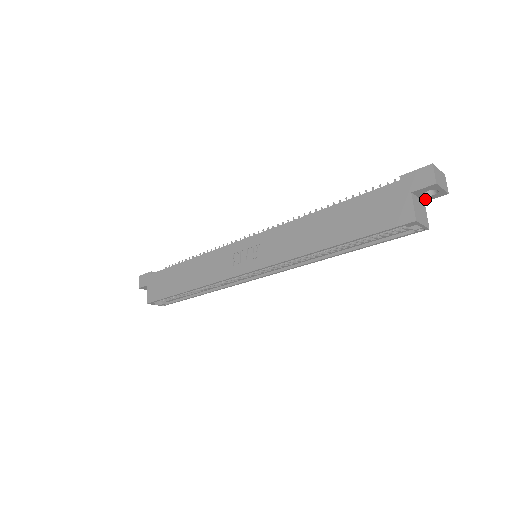
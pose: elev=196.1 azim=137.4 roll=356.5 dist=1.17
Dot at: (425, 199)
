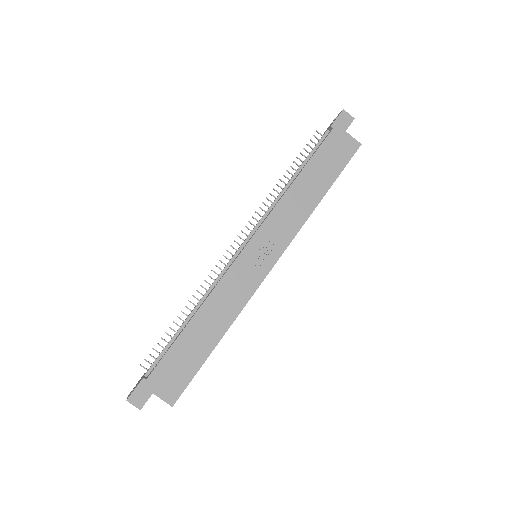
Dot at: occluded
